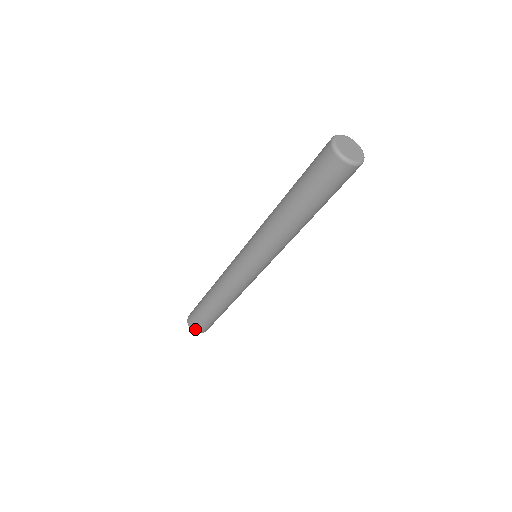
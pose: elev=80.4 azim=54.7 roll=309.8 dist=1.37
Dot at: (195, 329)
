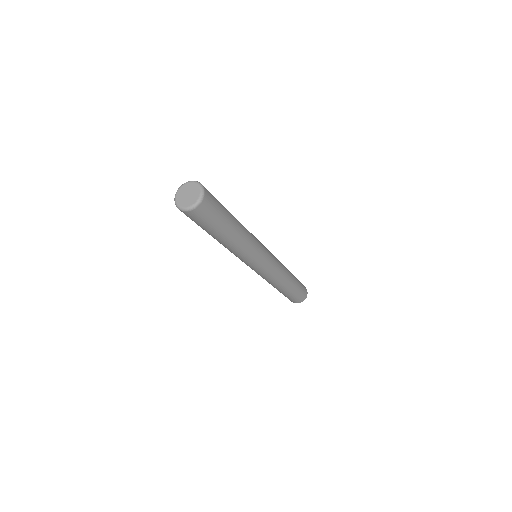
Dot at: (298, 302)
